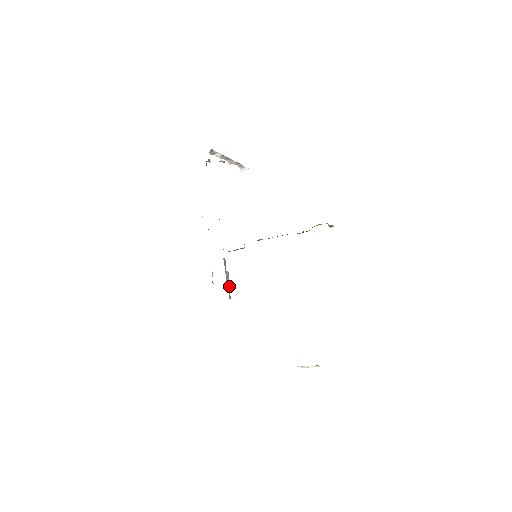
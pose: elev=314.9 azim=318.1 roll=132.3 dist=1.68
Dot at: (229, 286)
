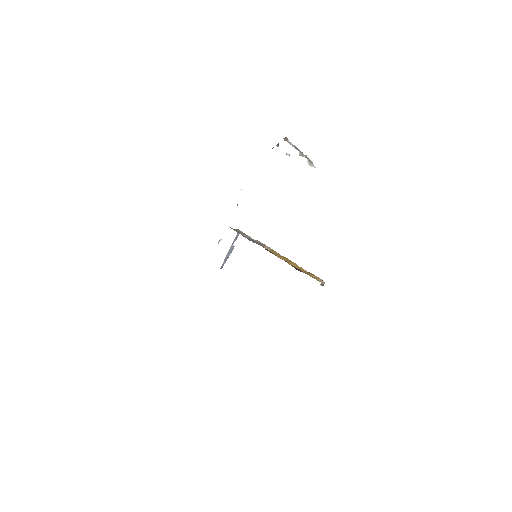
Dot at: (227, 258)
